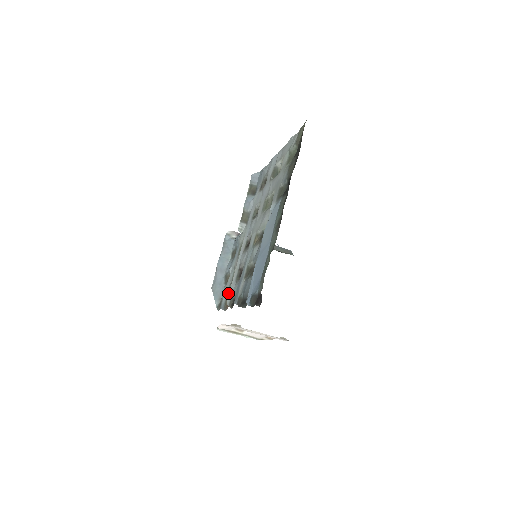
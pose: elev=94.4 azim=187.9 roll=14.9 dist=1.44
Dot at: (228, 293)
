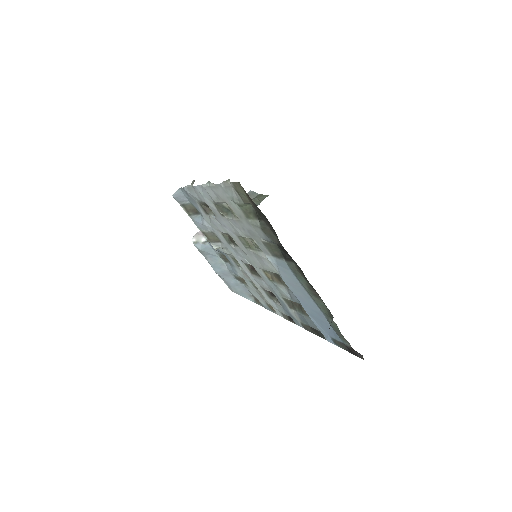
Dot at: (266, 302)
